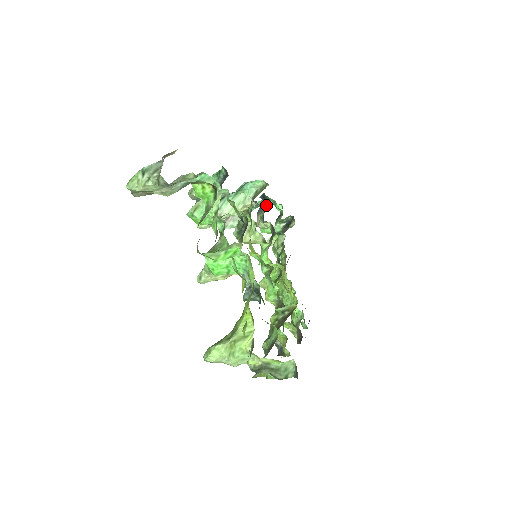
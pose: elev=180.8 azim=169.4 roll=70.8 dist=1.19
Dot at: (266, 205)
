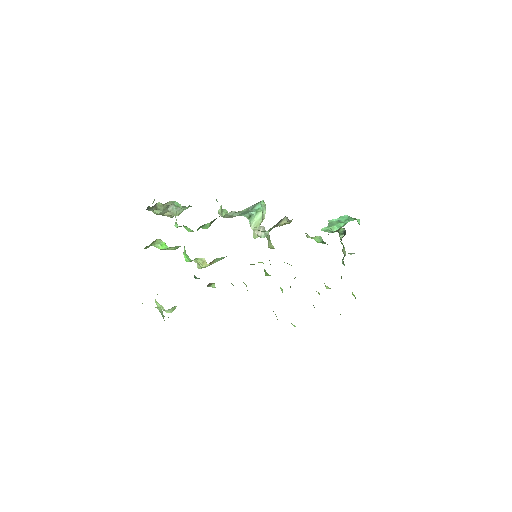
Dot at: occluded
